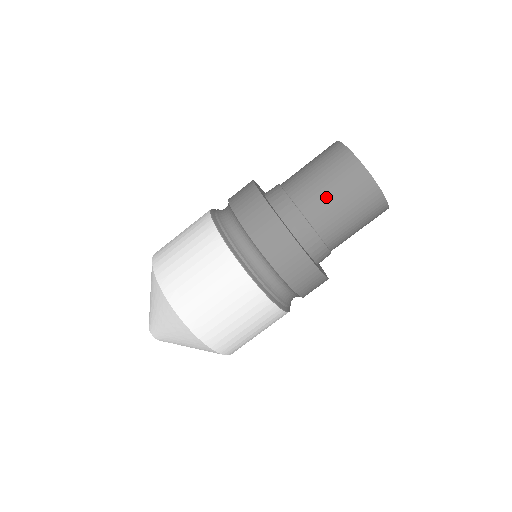
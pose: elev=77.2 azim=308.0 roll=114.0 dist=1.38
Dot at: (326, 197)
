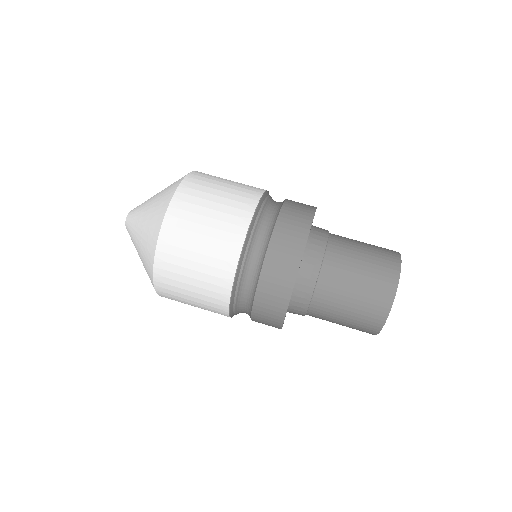
Dot at: (356, 243)
